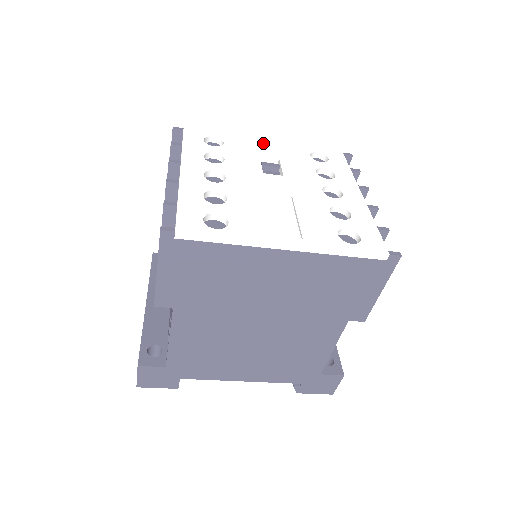
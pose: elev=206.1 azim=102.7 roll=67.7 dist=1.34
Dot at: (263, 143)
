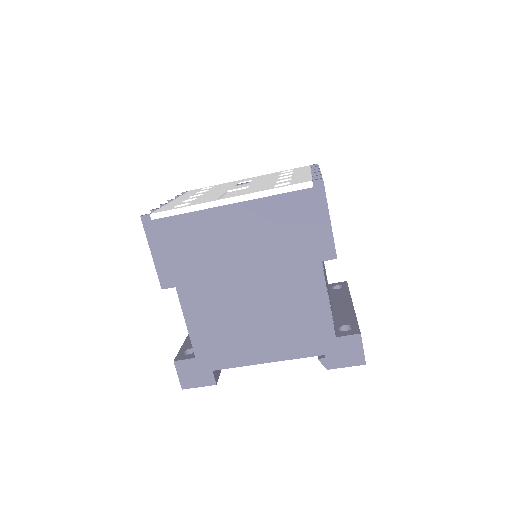
Dot at: (245, 179)
